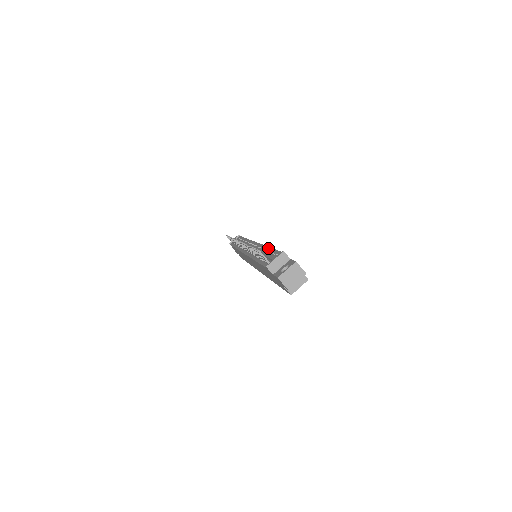
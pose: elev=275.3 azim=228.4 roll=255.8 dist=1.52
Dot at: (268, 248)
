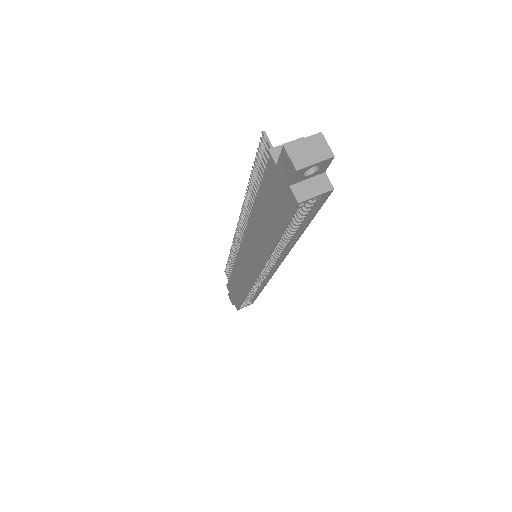
Dot at: occluded
